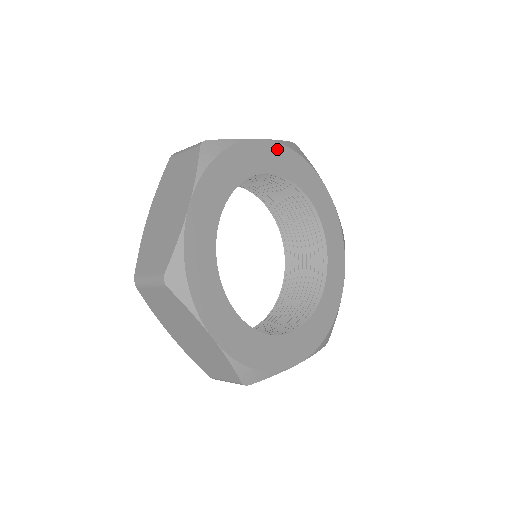
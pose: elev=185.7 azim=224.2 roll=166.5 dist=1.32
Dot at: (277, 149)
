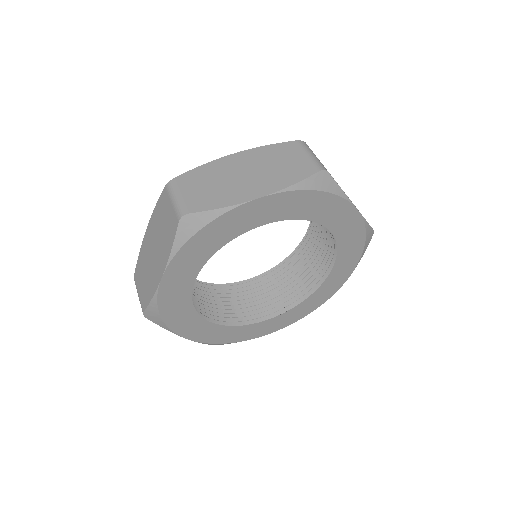
Dot at: (179, 260)
